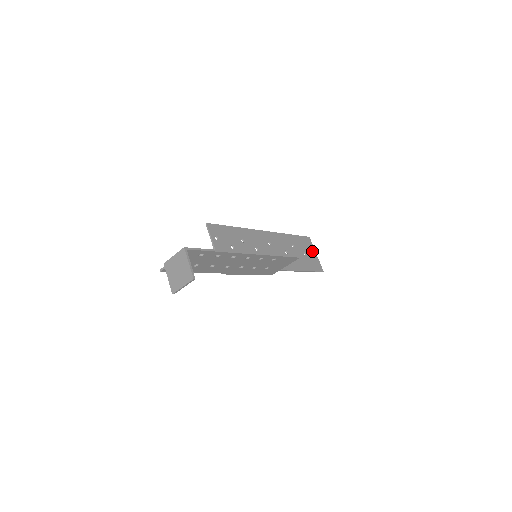
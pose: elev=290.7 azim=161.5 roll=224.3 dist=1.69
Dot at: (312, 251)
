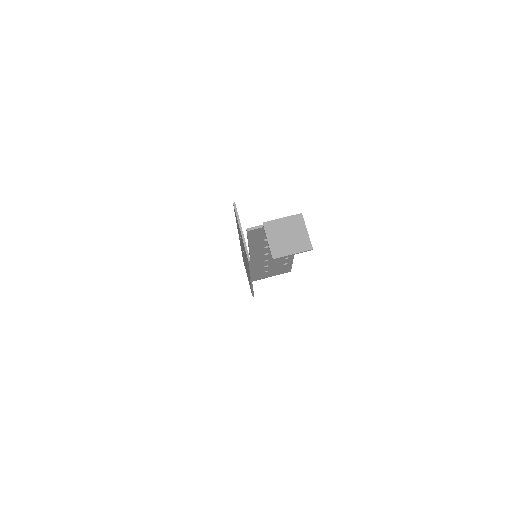
Dot at: occluded
